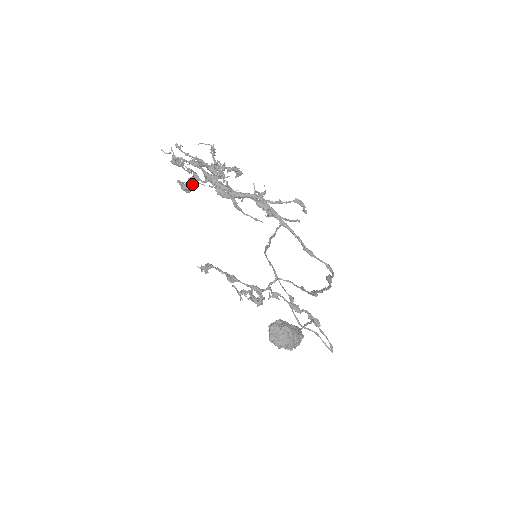
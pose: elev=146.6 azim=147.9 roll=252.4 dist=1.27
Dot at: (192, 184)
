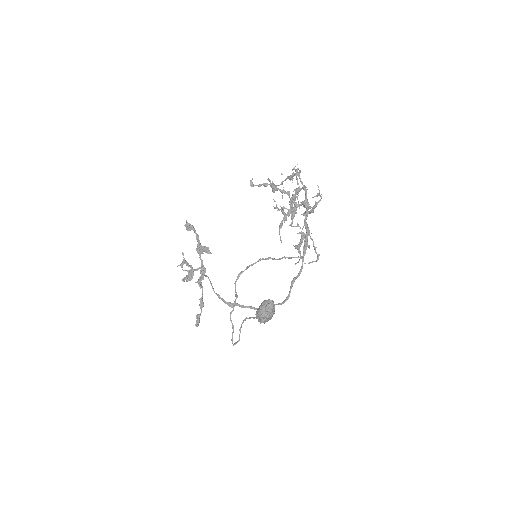
Dot at: (282, 191)
